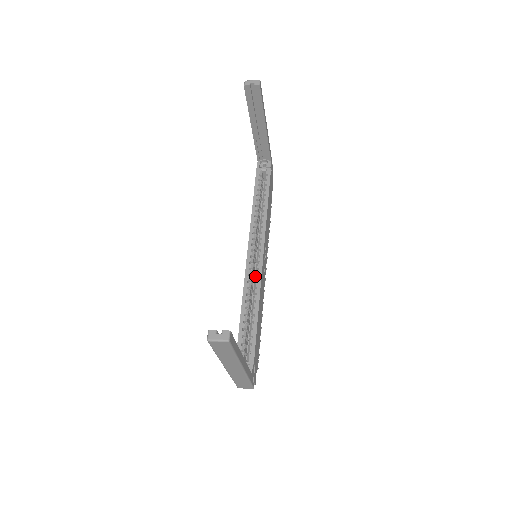
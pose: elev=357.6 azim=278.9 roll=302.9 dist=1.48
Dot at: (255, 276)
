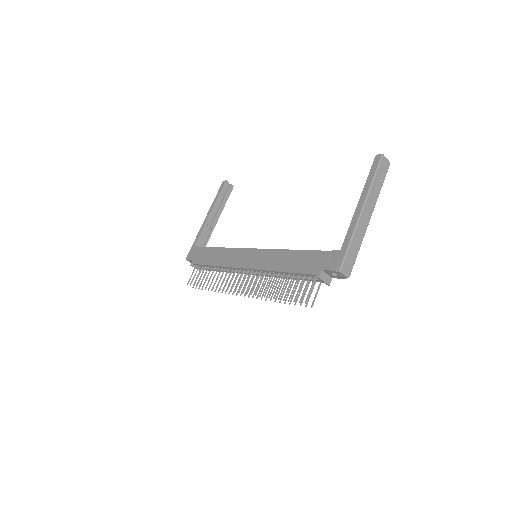
Dot at: occluded
